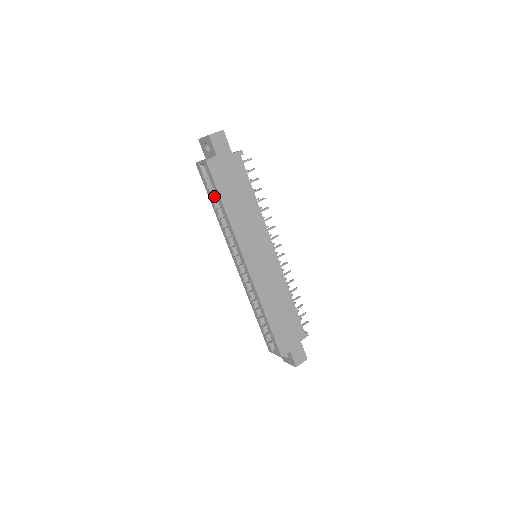
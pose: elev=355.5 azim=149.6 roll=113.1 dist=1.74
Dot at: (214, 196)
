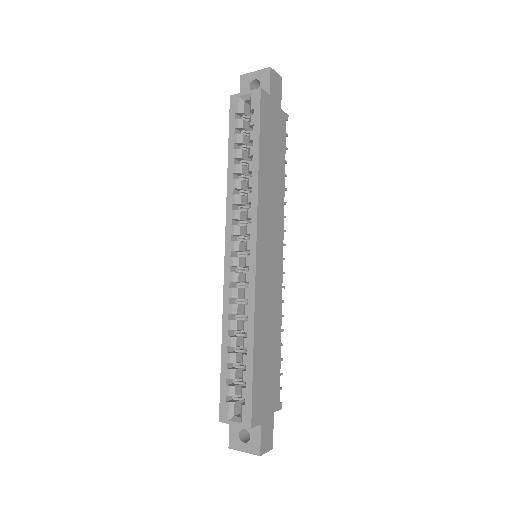
Dot at: (237, 147)
